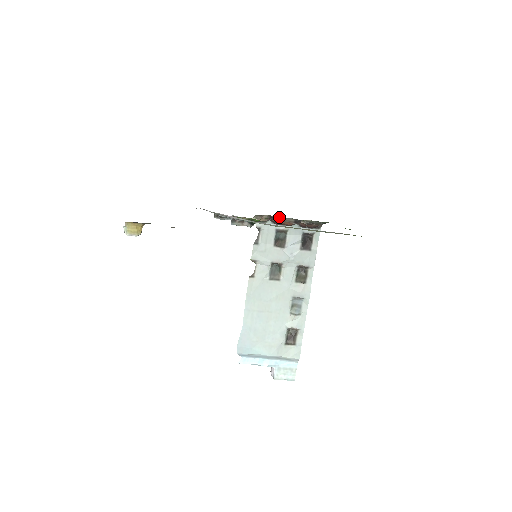
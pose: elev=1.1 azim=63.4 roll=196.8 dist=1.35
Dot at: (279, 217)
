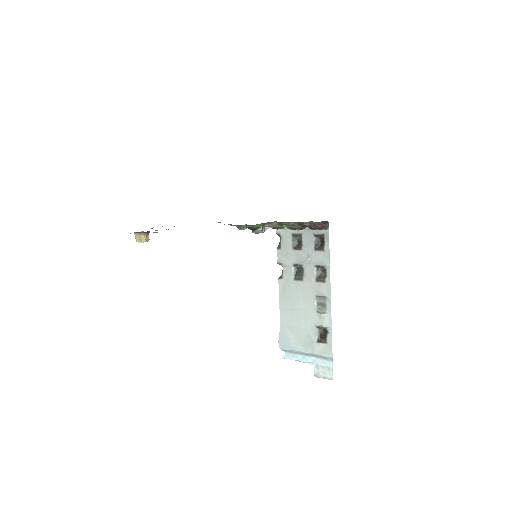
Dot at: (285, 222)
